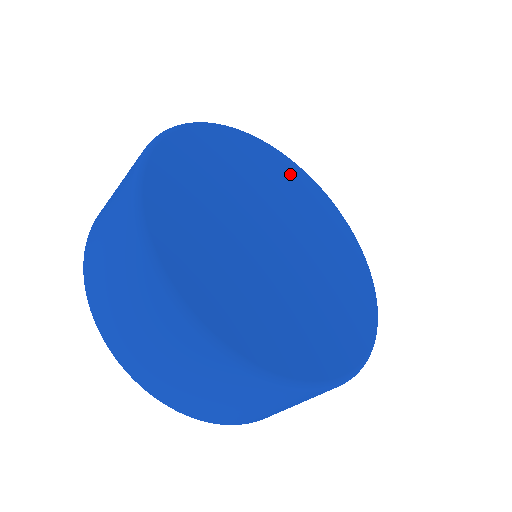
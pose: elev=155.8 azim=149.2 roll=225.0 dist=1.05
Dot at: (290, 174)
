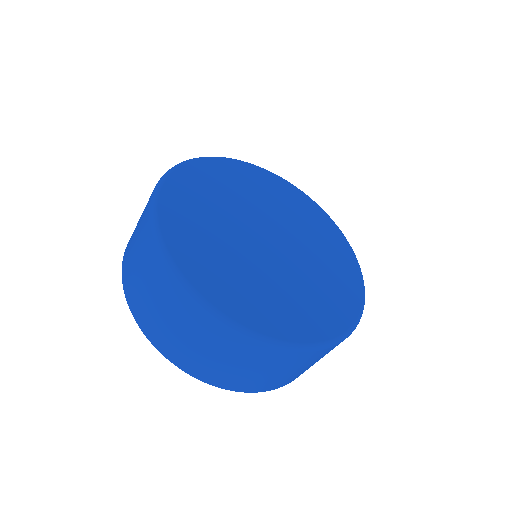
Dot at: (304, 206)
